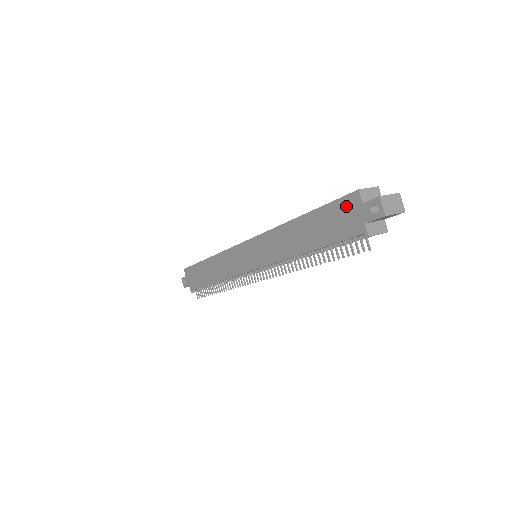
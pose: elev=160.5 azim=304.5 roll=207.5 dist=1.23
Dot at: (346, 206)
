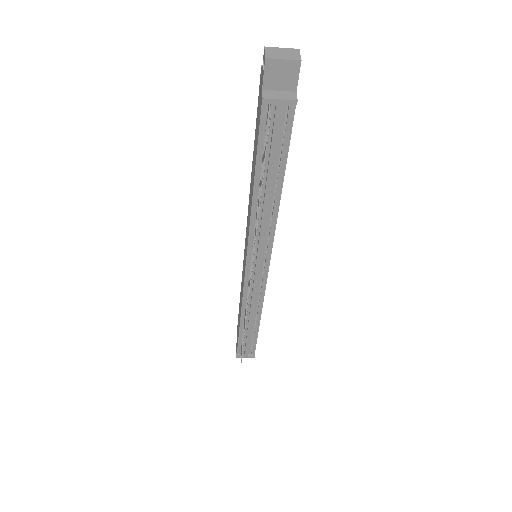
Dot at: (259, 94)
